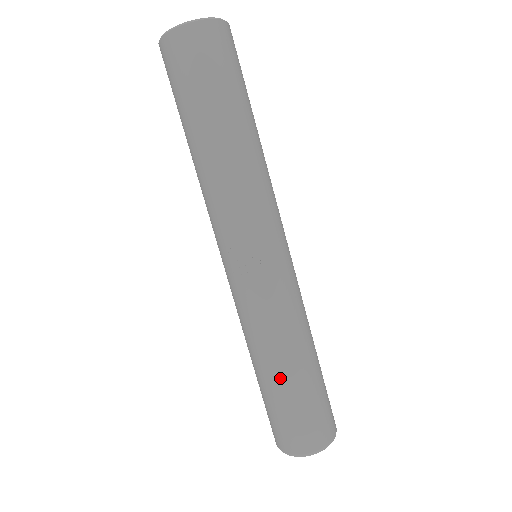
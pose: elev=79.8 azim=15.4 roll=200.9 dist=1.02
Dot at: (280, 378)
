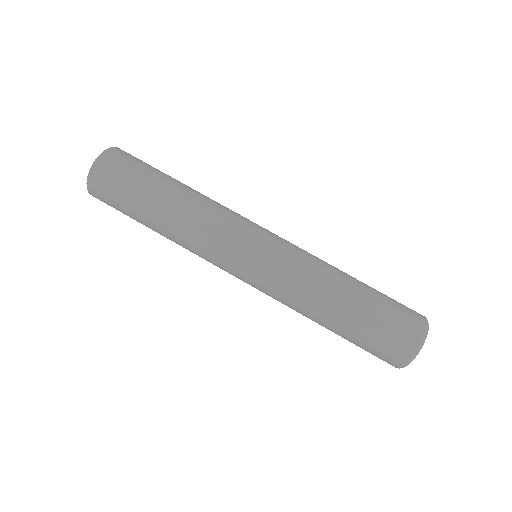
Dot at: (334, 326)
